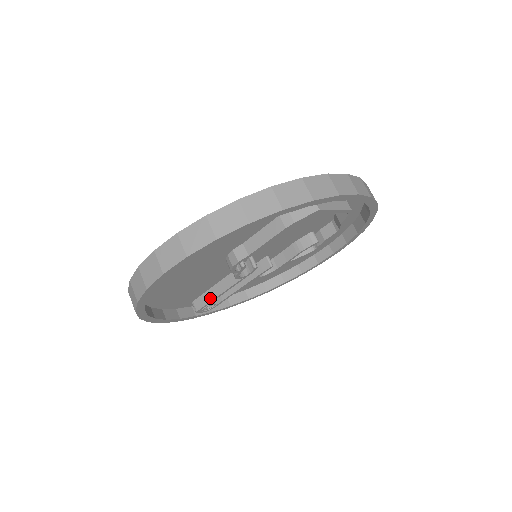
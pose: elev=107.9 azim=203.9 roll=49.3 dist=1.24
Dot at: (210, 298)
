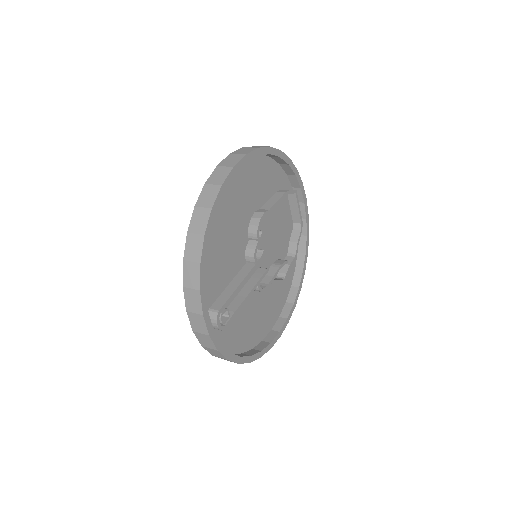
Dot at: (230, 293)
